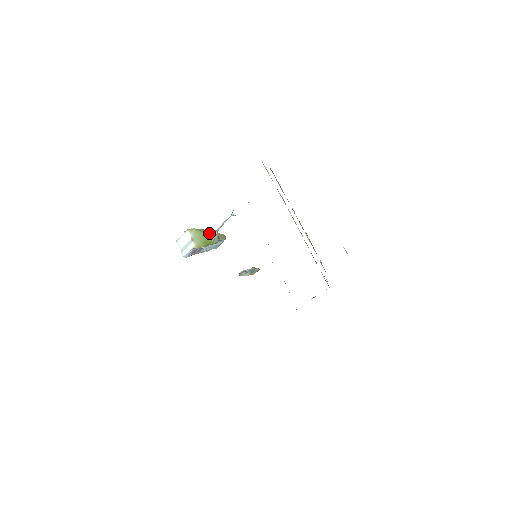
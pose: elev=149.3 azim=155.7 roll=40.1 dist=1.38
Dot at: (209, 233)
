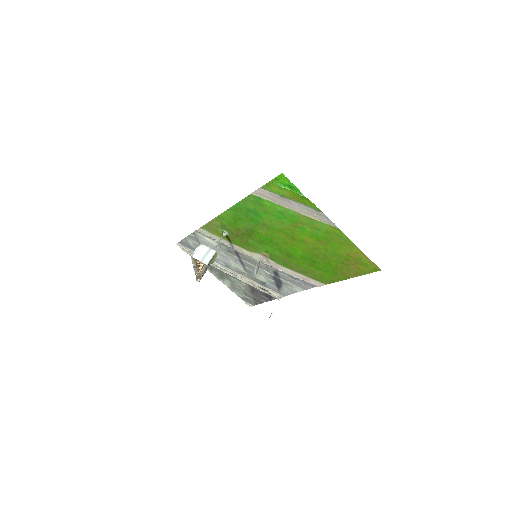
Dot at: occluded
